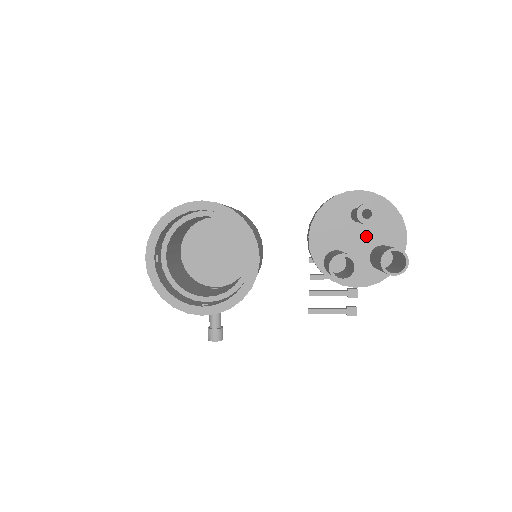
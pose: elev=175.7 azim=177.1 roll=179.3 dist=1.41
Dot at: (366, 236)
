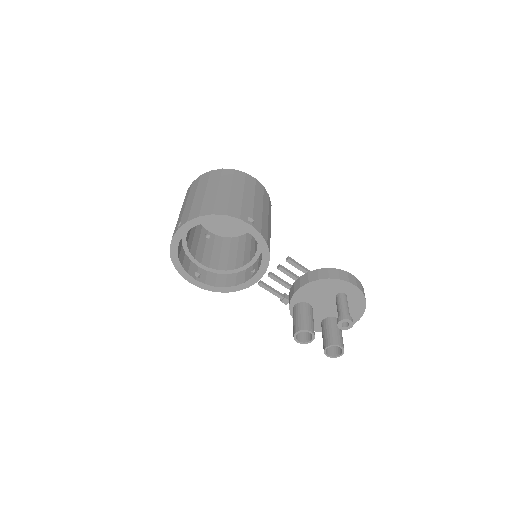
Dot at: (334, 309)
